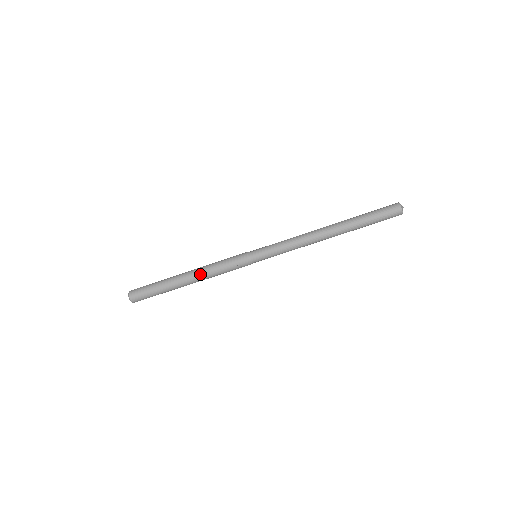
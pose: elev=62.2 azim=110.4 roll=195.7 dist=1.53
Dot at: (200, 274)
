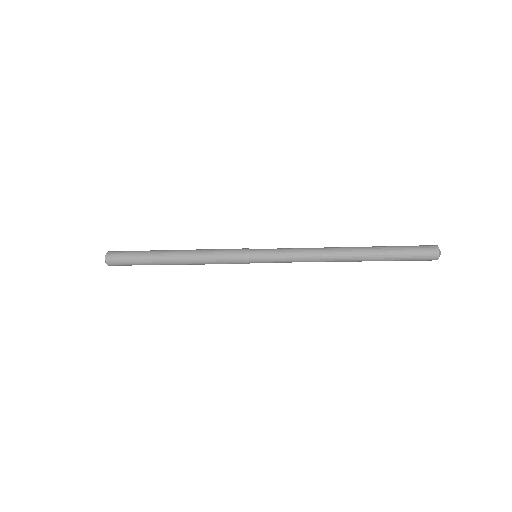
Dot at: (190, 264)
